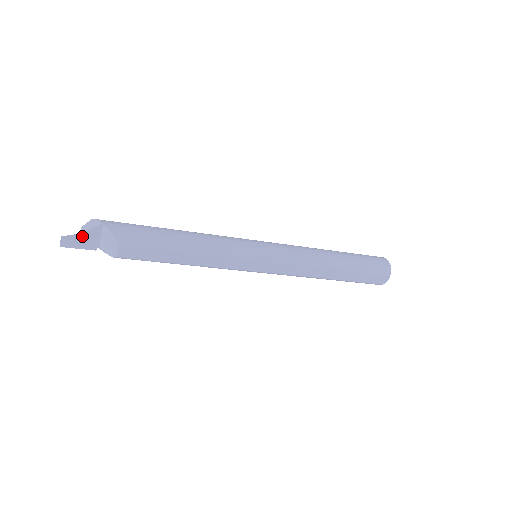
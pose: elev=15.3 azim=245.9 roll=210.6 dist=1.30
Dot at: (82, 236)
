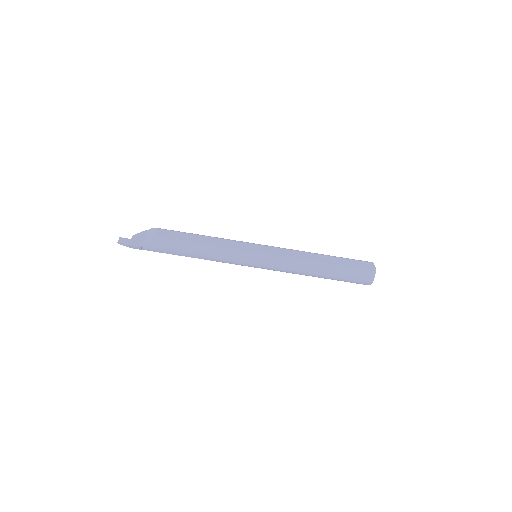
Dot at: (133, 237)
